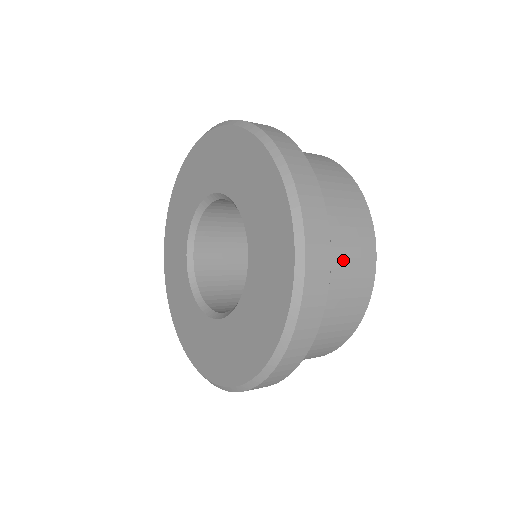
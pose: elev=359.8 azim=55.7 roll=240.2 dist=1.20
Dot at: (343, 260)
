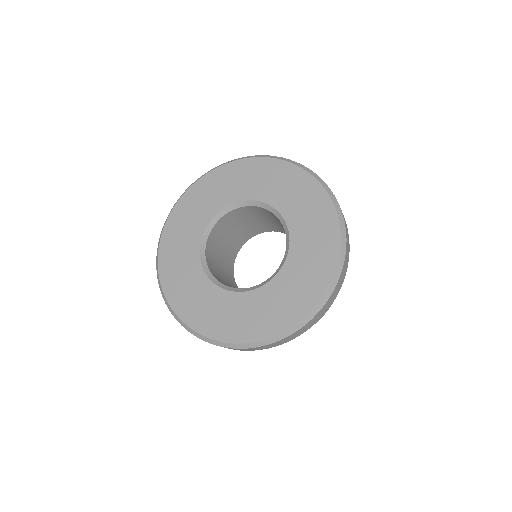
Dot at: occluded
